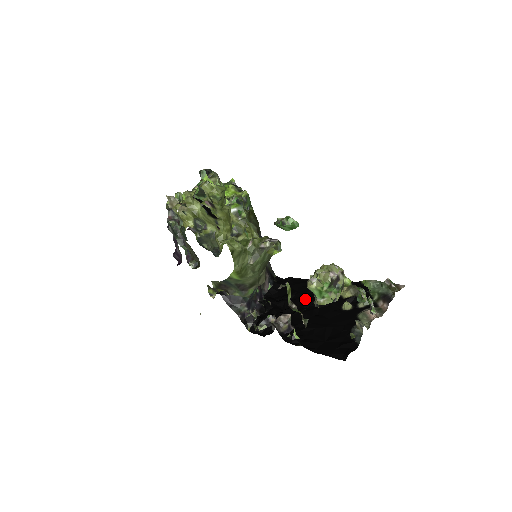
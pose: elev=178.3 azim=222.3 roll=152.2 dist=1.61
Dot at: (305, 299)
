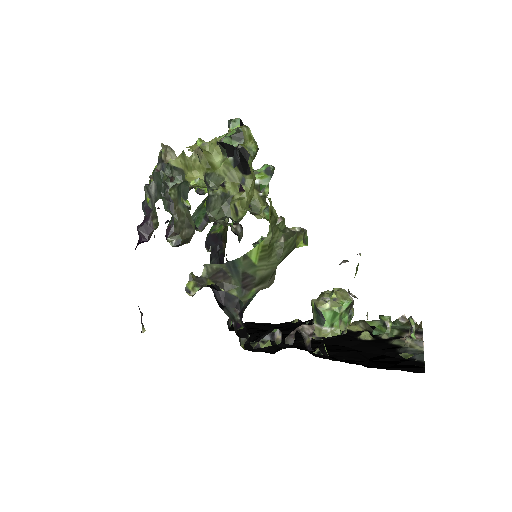
Dot at: occluded
